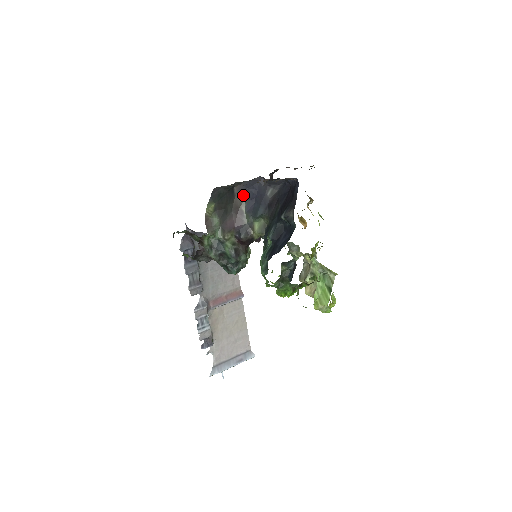
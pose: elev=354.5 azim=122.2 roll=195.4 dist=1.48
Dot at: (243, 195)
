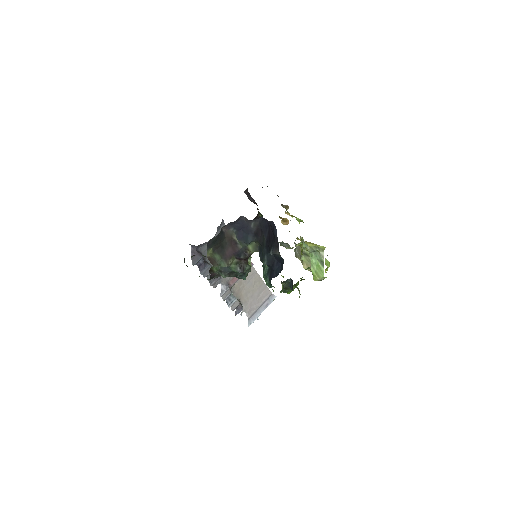
Dot at: (231, 229)
